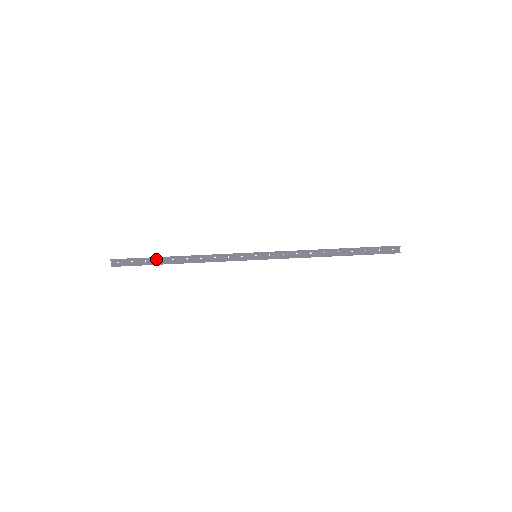
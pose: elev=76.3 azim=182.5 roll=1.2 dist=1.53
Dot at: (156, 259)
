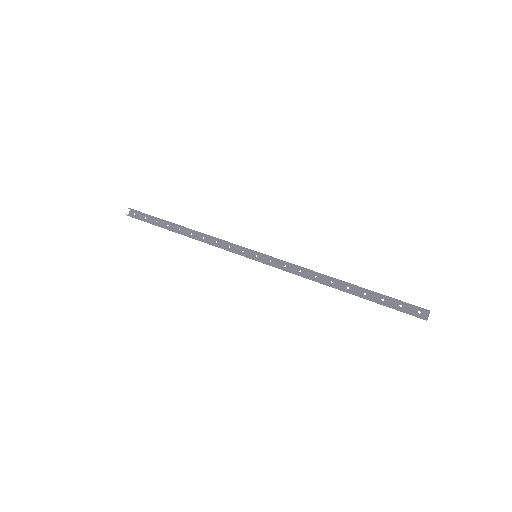
Dot at: (166, 223)
